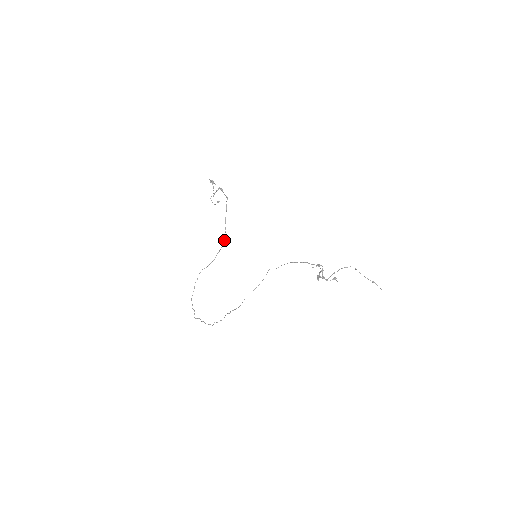
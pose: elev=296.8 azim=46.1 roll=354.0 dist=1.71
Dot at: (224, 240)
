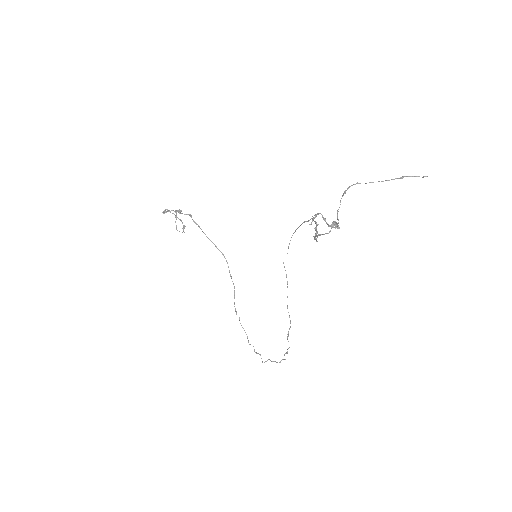
Dot at: occluded
